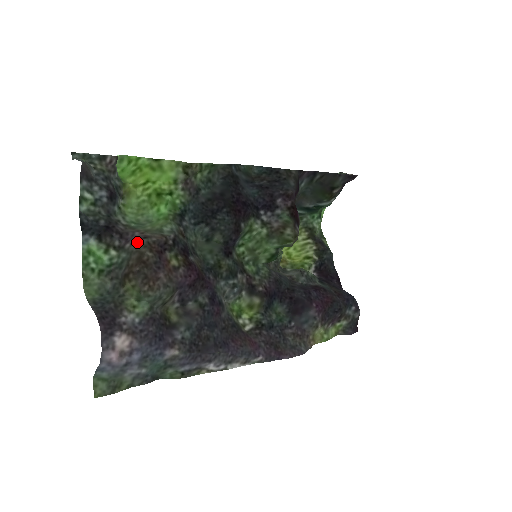
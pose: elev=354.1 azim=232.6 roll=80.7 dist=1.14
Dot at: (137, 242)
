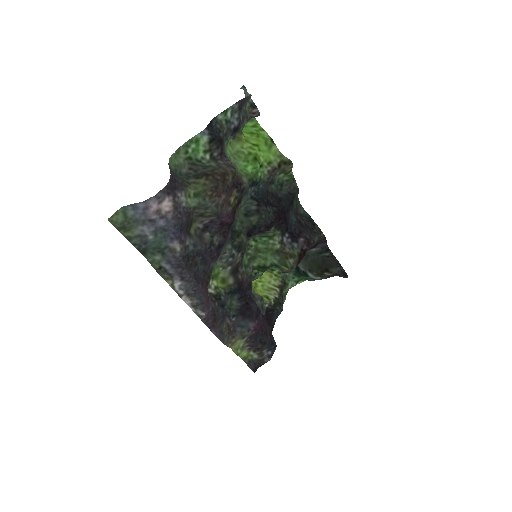
Dot at: (228, 166)
